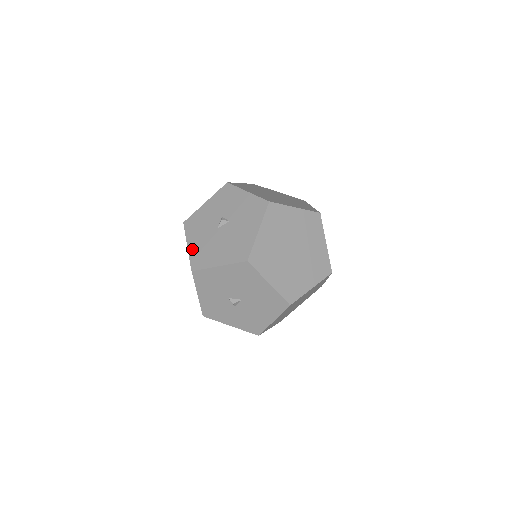
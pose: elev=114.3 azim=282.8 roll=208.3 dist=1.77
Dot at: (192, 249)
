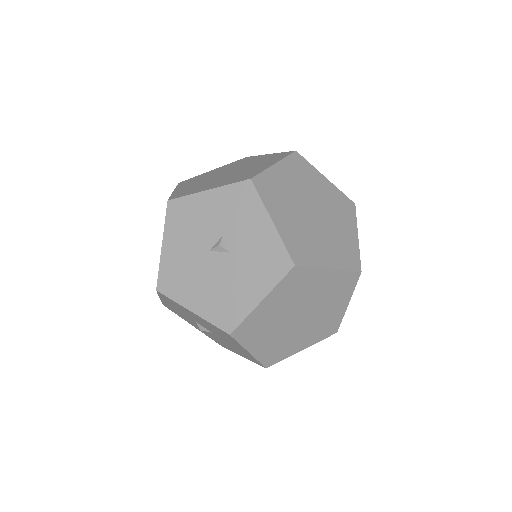
Dot at: (166, 257)
